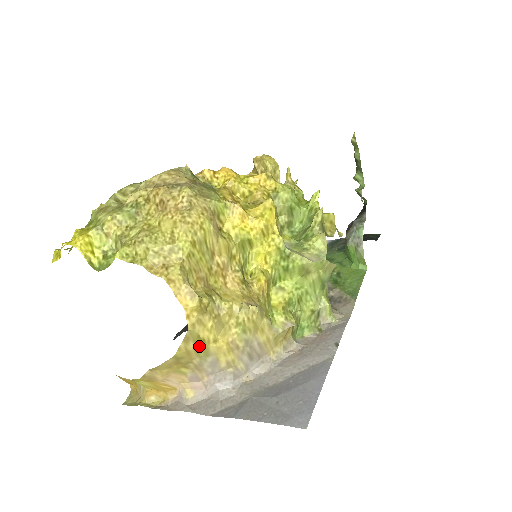
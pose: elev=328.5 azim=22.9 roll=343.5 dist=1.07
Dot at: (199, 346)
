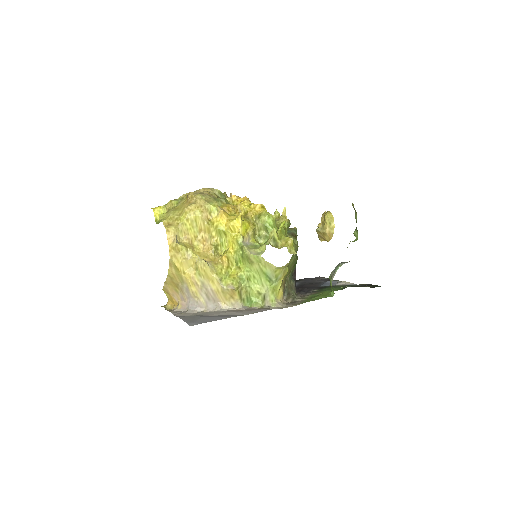
Dot at: (177, 273)
